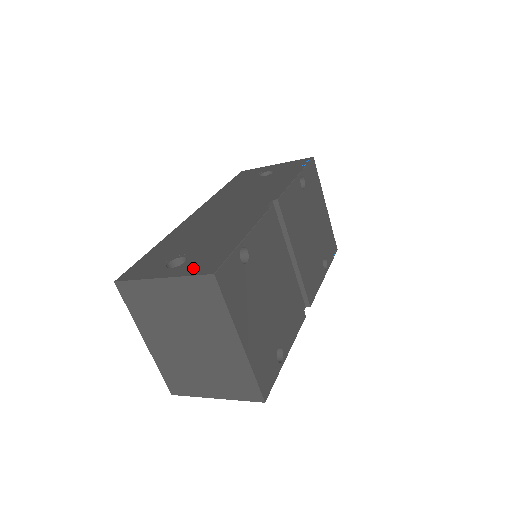
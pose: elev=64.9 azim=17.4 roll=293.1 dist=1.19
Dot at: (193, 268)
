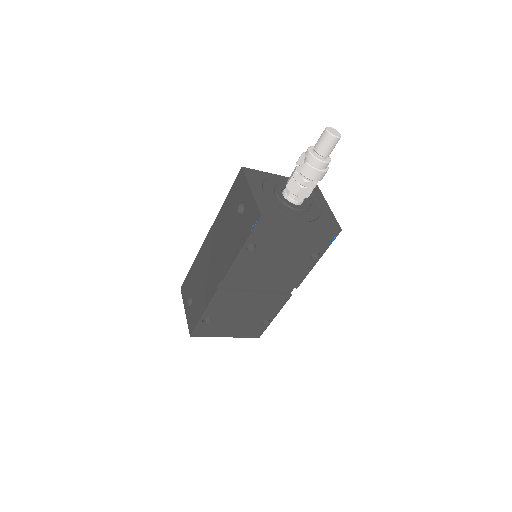
Dot at: (189, 320)
